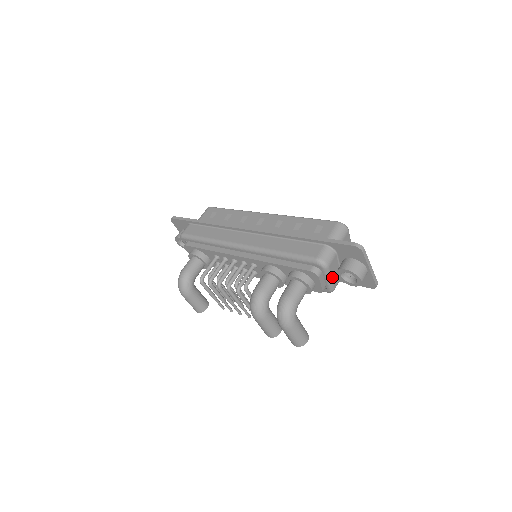
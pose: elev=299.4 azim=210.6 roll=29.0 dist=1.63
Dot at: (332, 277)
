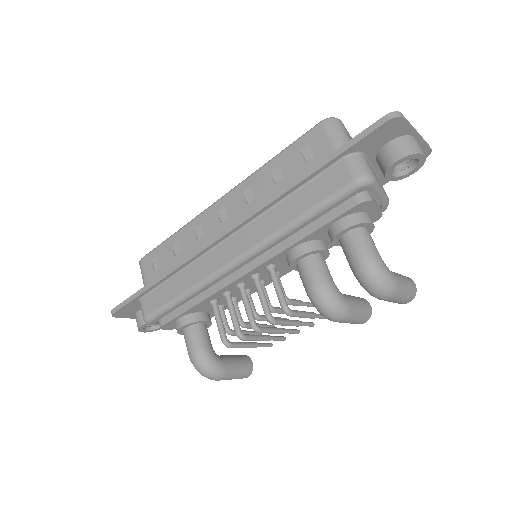
Dot at: (381, 187)
